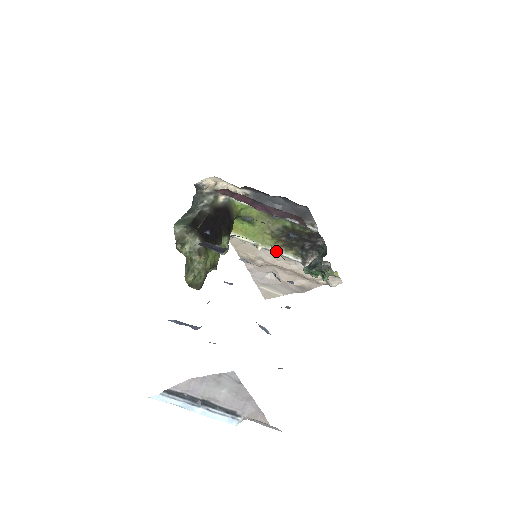
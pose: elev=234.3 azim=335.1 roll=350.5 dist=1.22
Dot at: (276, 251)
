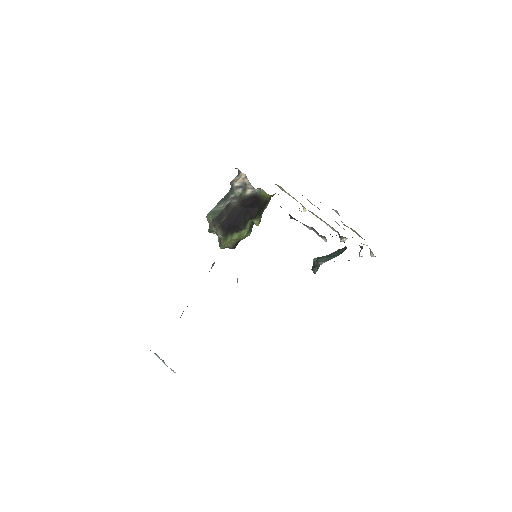
Dot at: occluded
